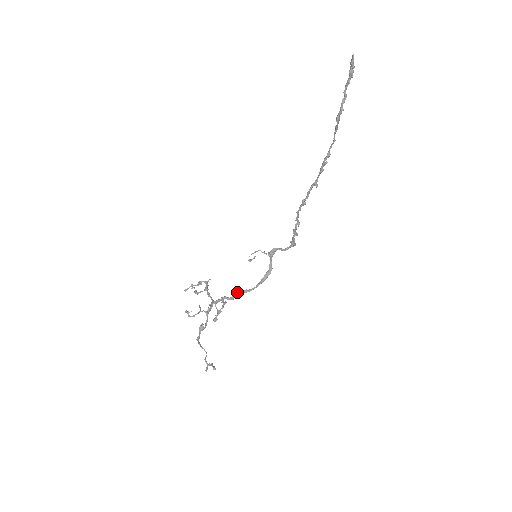
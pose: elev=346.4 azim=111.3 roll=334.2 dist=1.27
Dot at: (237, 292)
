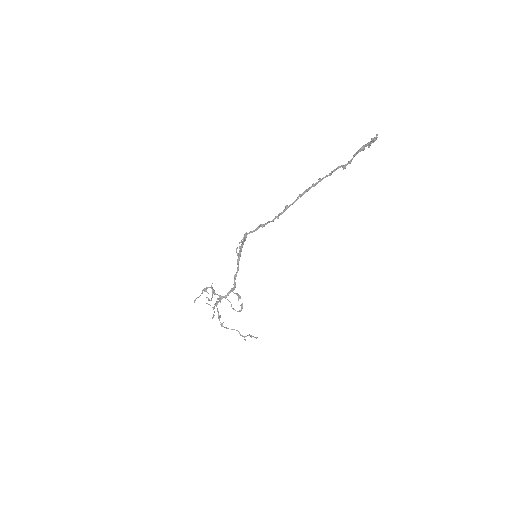
Dot at: (234, 280)
